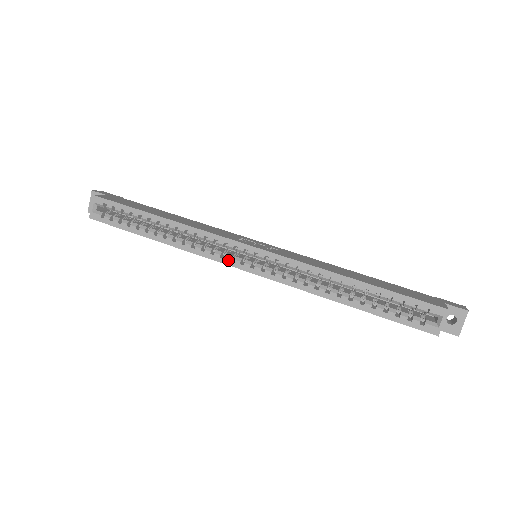
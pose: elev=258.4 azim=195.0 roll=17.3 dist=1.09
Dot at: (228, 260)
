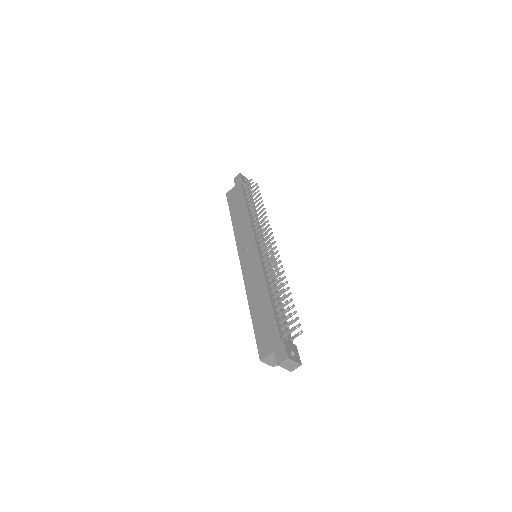
Dot at: occluded
